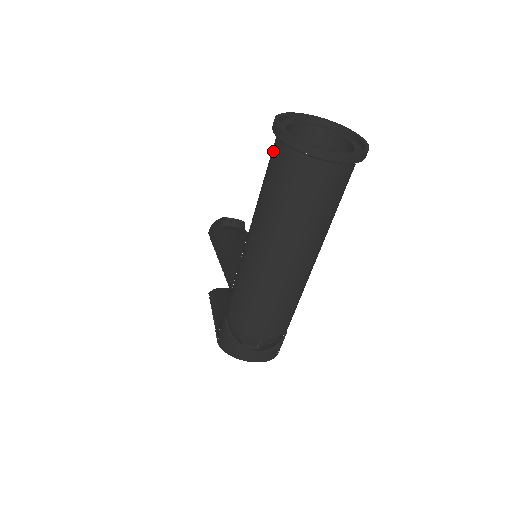
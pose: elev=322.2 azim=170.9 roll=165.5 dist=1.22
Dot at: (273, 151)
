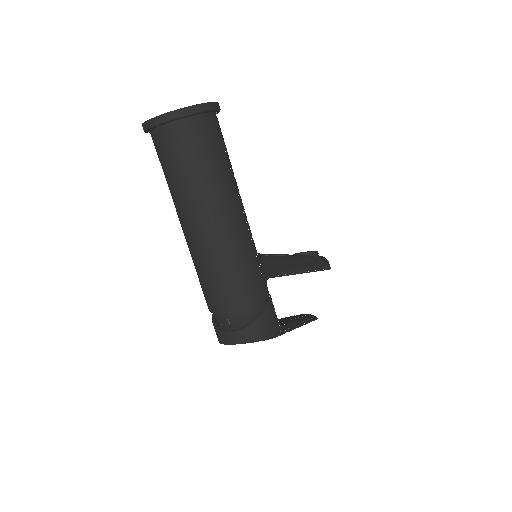
Dot at: occluded
